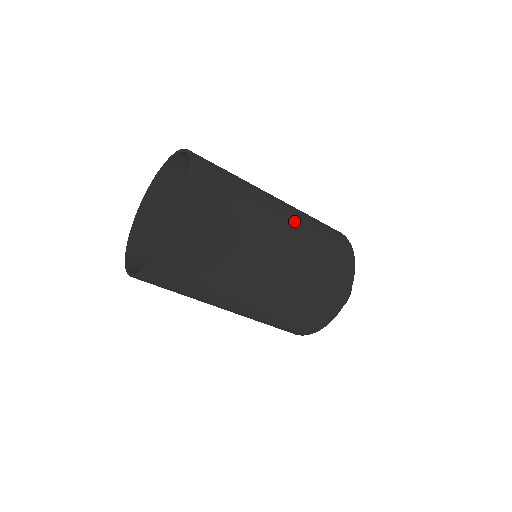
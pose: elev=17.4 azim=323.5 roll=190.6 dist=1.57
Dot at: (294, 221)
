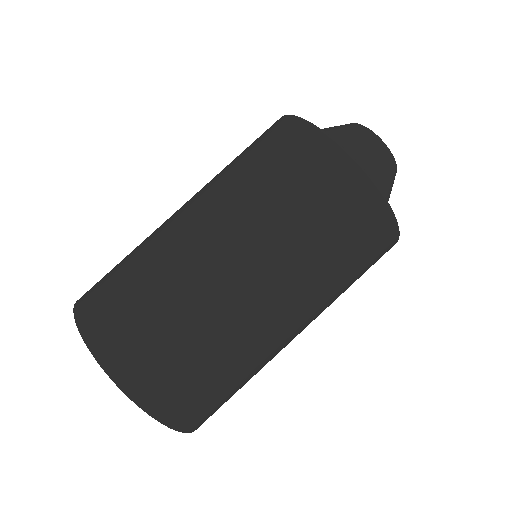
Dot at: (256, 256)
